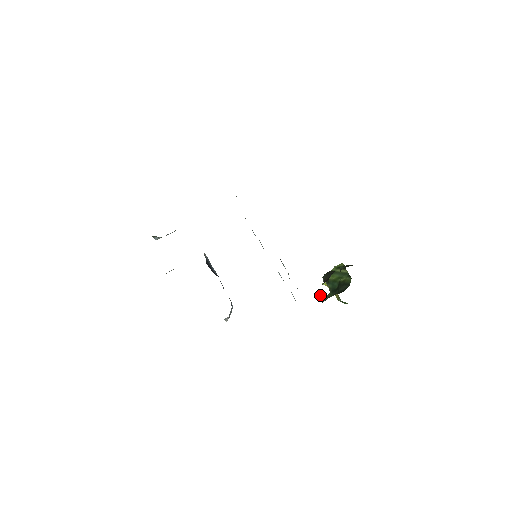
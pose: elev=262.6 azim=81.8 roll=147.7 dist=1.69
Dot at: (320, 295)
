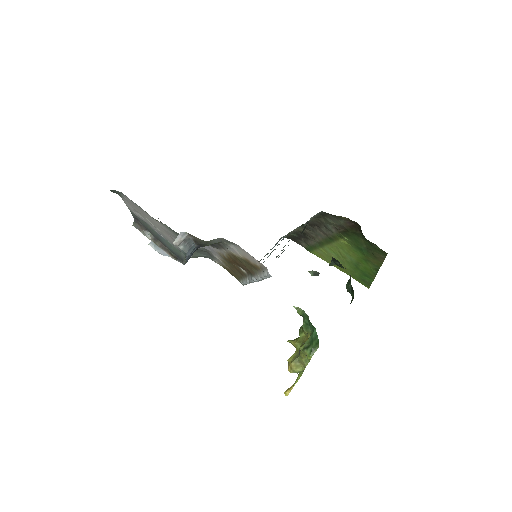
Dot at: (313, 273)
